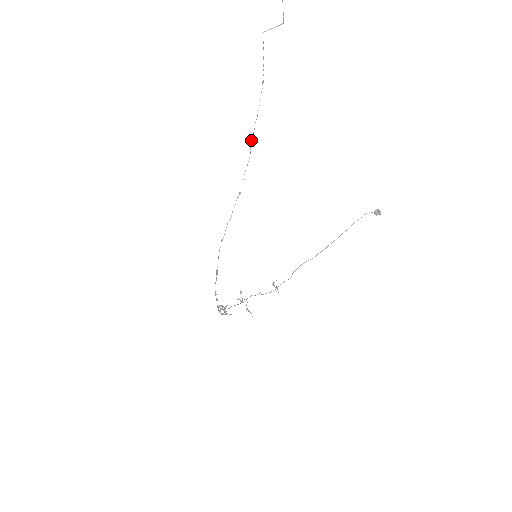
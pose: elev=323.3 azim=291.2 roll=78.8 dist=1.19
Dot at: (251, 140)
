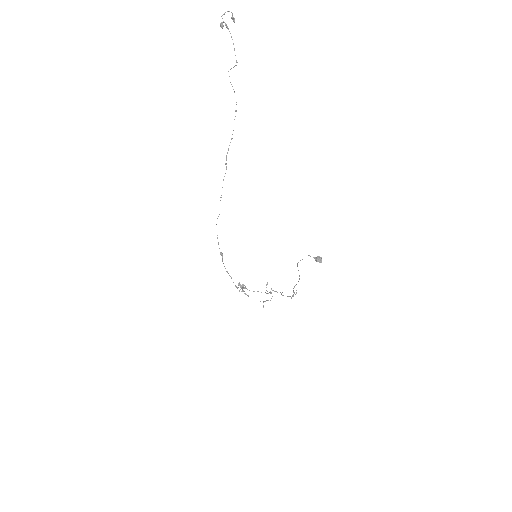
Dot at: (226, 157)
